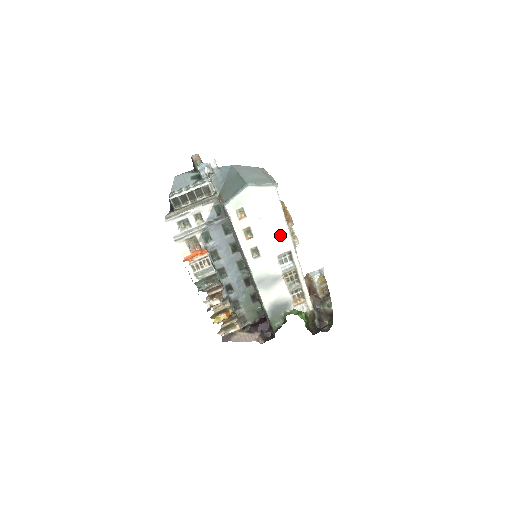
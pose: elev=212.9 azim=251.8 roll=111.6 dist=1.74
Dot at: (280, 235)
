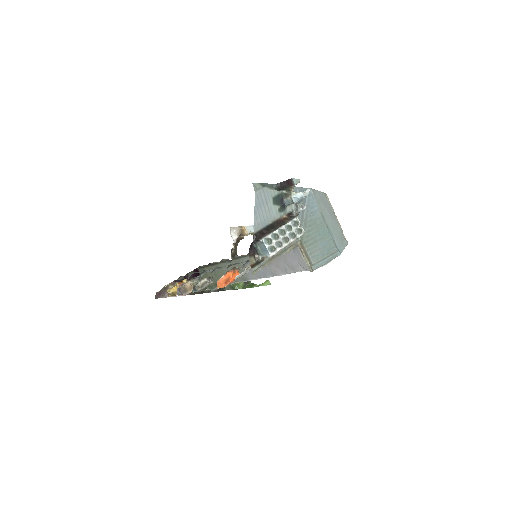
Dot at: occluded
